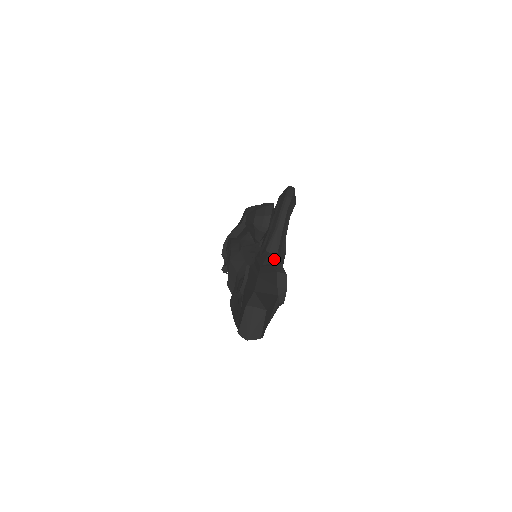
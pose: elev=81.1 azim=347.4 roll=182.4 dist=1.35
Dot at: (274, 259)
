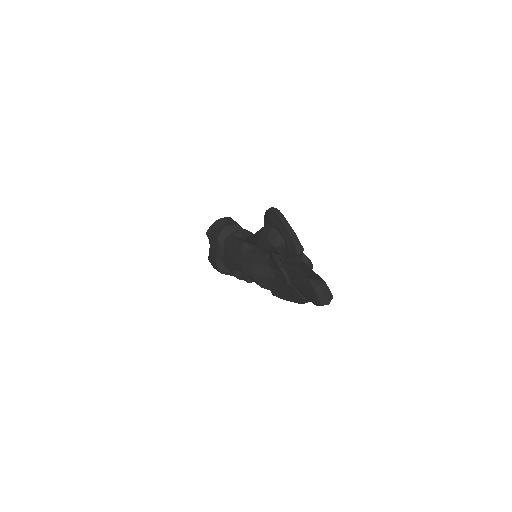
Dot at: (302, 254)
